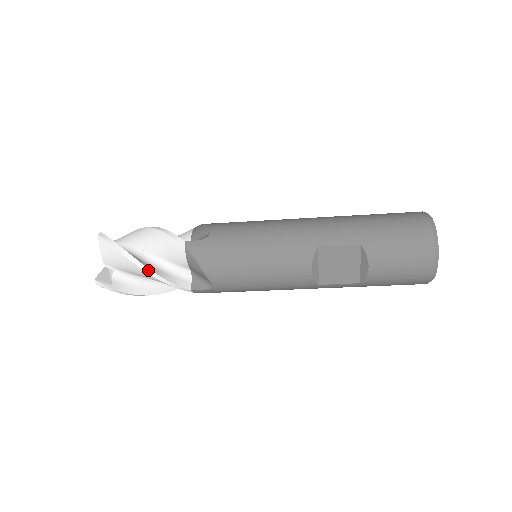
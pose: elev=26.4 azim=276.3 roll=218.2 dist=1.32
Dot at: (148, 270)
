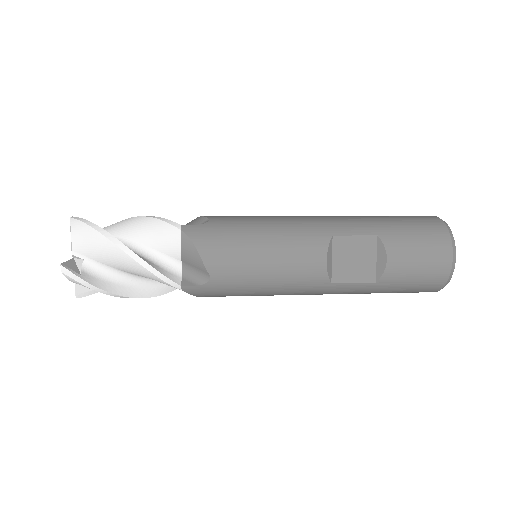
Dot at: (133, 254)
